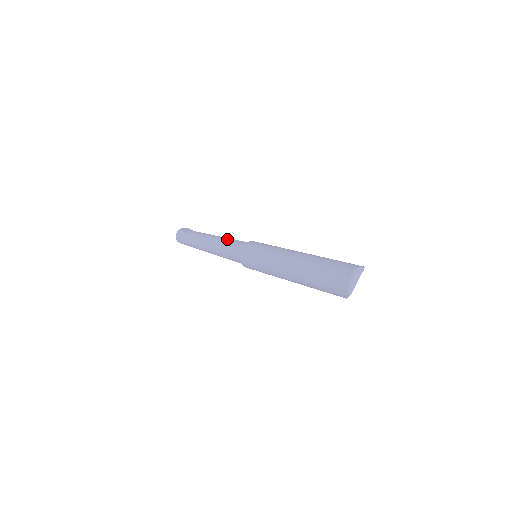
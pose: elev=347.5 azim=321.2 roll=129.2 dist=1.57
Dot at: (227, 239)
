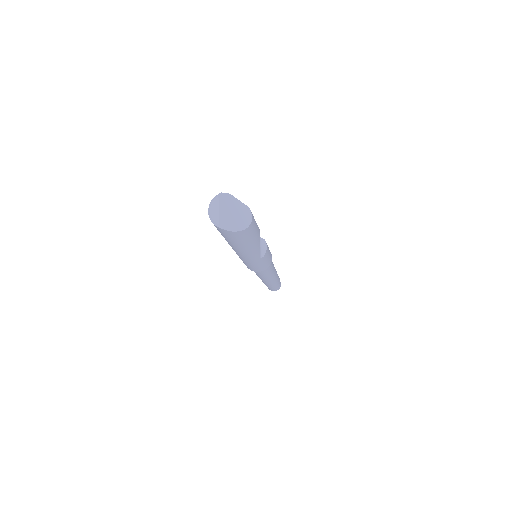
Dot at: occluded
